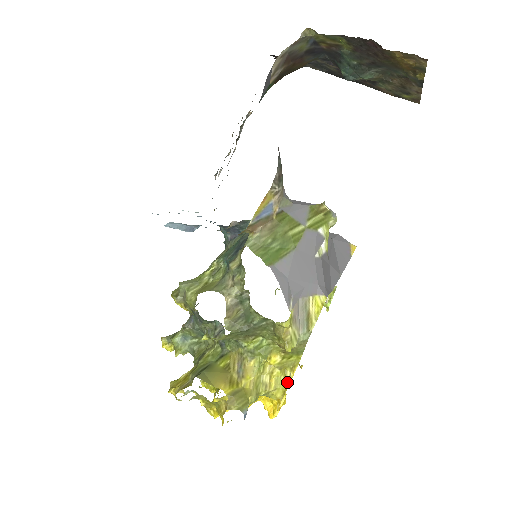
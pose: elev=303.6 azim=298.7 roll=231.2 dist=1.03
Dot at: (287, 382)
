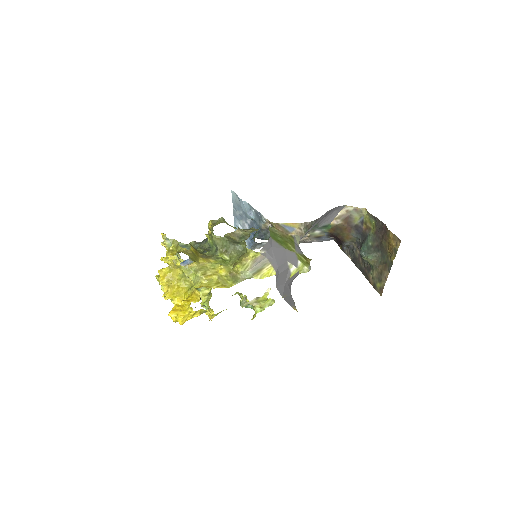
Dot at: (214, 286)
